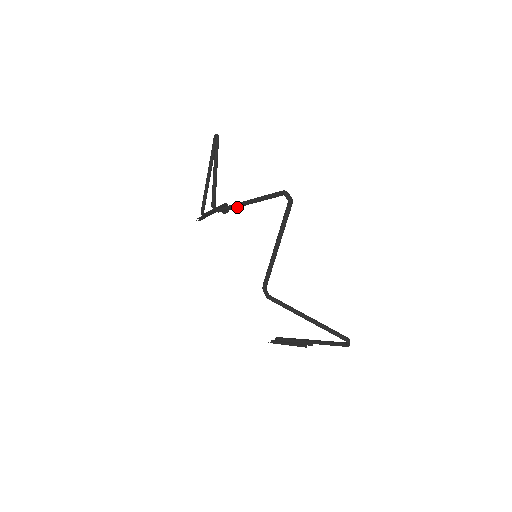
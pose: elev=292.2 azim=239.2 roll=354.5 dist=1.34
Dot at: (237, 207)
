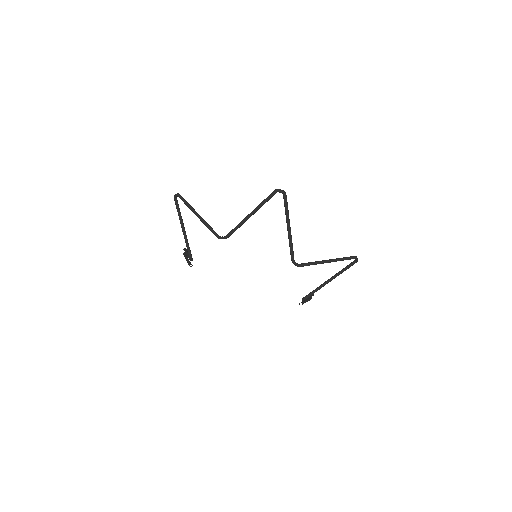
Dot at: occluded
